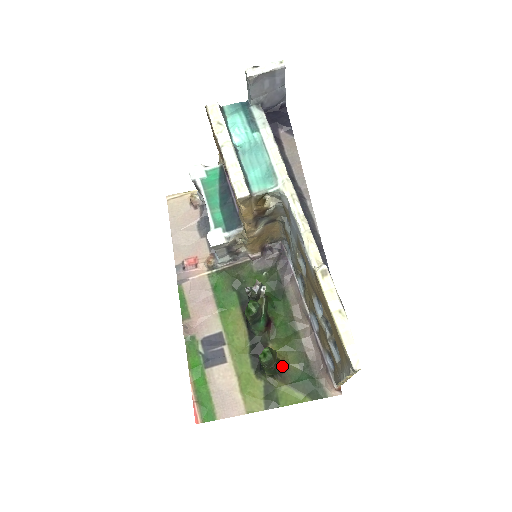
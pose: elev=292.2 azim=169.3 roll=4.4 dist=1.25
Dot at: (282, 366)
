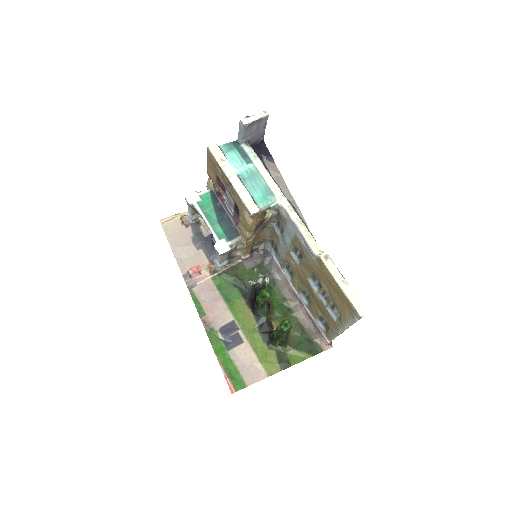
Dot at: (286, 336)
